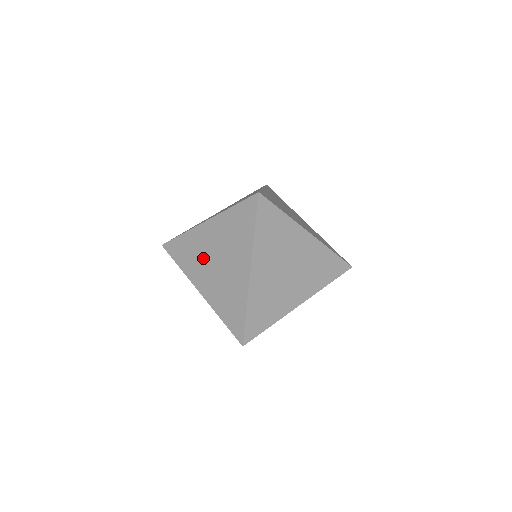
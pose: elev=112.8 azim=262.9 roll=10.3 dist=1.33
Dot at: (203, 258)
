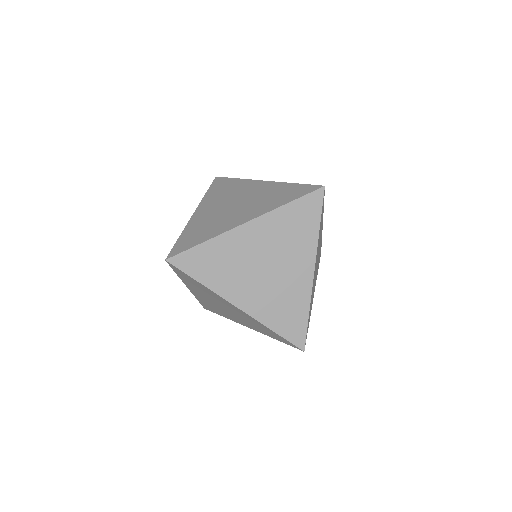
Dot at: (229, 197)
